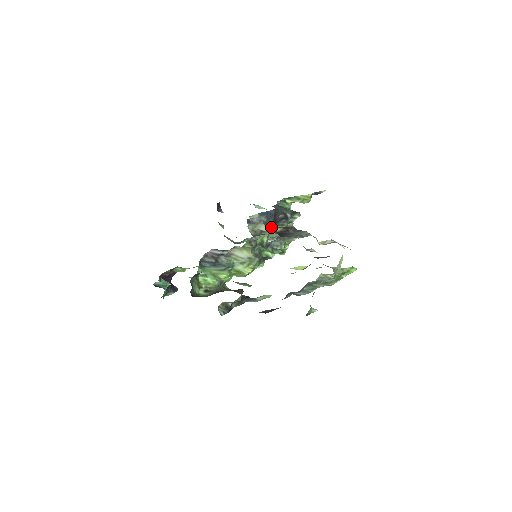
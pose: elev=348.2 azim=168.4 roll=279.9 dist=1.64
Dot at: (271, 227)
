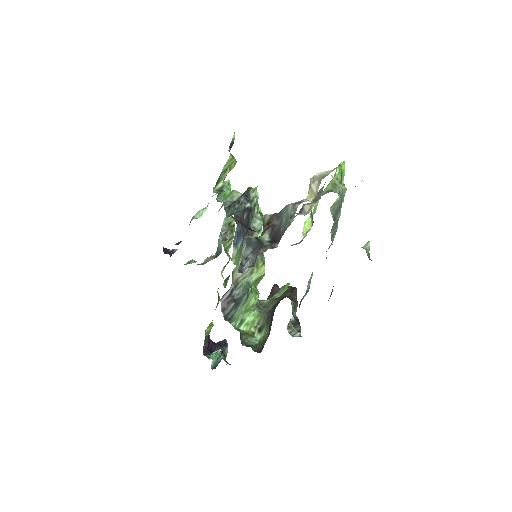
Dot at: (261, 246)
